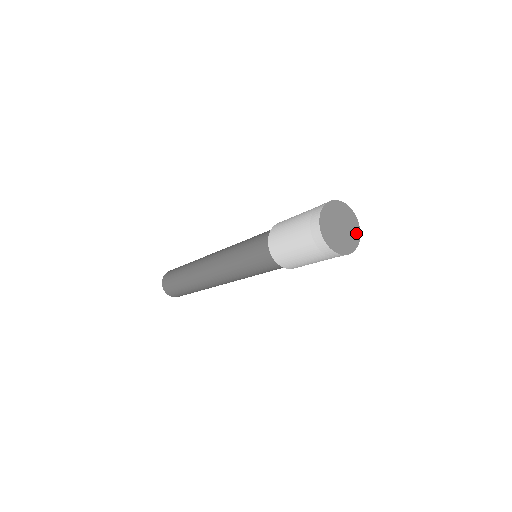
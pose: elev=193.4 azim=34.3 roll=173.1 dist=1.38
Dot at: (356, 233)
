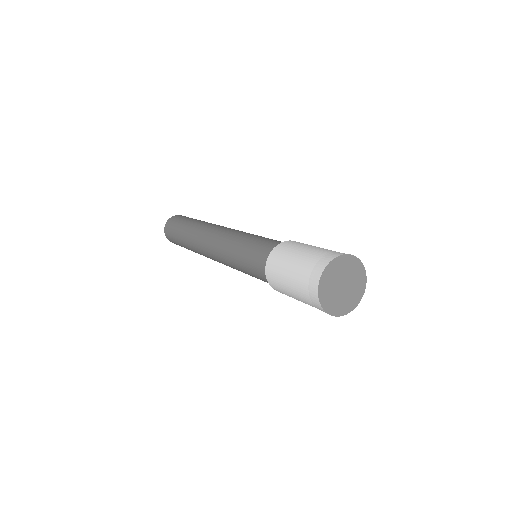
Dot at: (359, 270)
